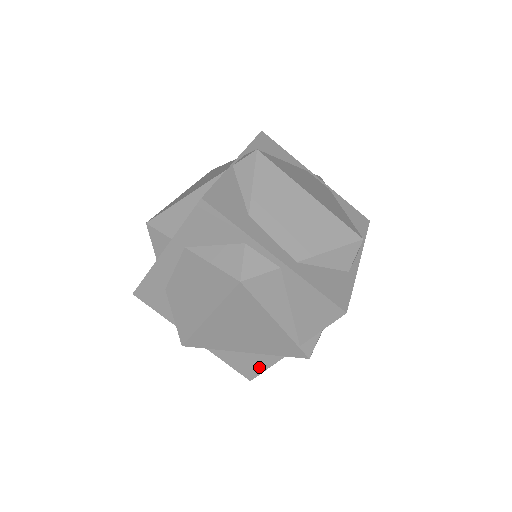
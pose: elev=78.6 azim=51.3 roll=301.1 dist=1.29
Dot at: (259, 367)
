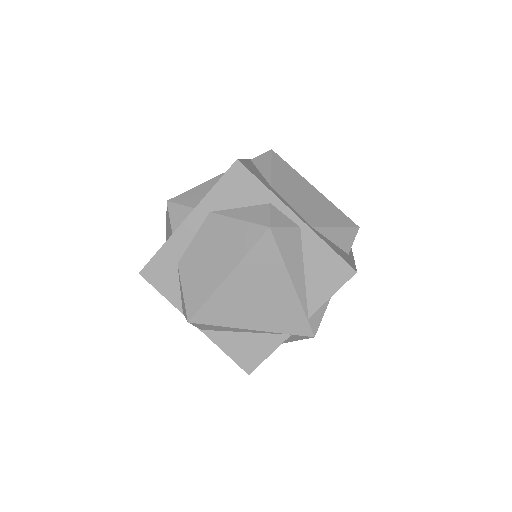
Dot at: (262, 353)
